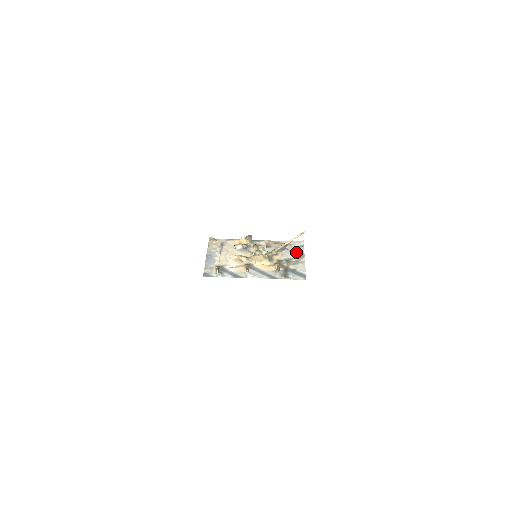
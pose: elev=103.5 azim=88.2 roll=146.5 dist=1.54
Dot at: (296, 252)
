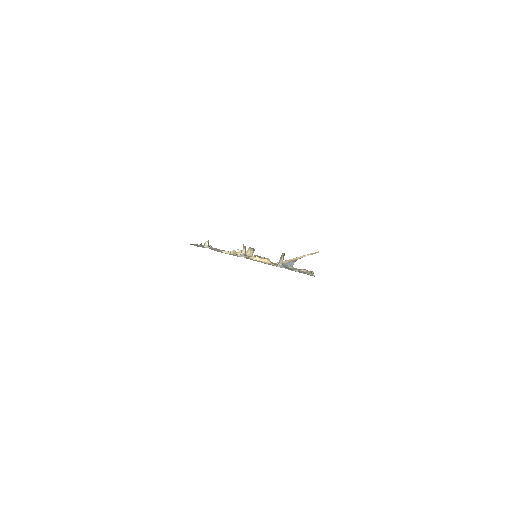
Dot at: (304, 269)
